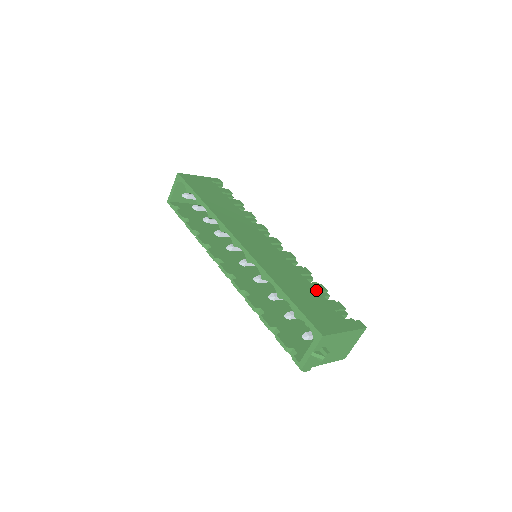
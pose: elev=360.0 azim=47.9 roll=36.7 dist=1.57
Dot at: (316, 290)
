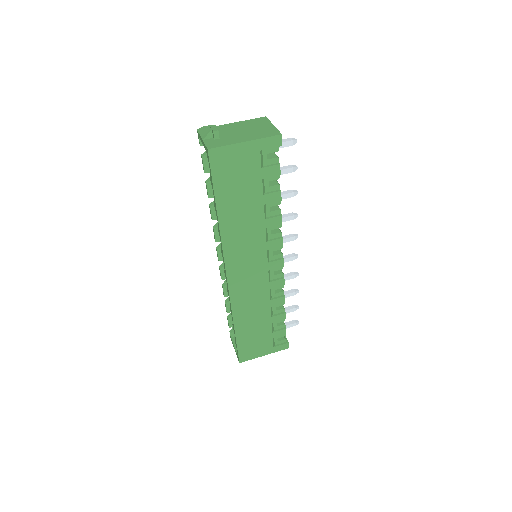
Dot at: (272, 322)
